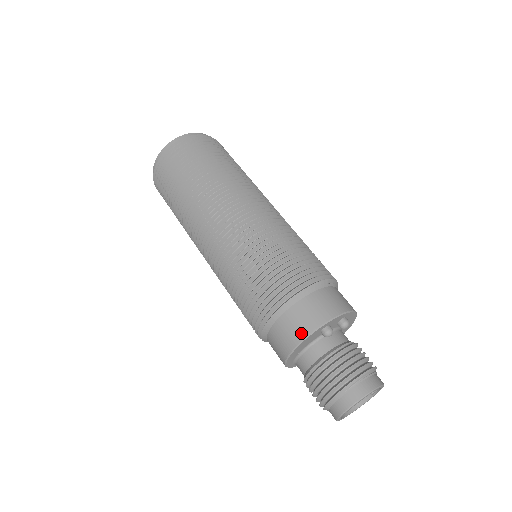
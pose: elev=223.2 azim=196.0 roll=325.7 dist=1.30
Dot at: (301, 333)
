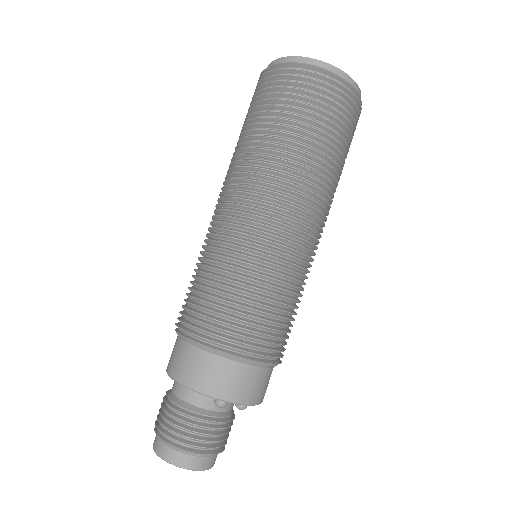
Dot at: (200, 384)
